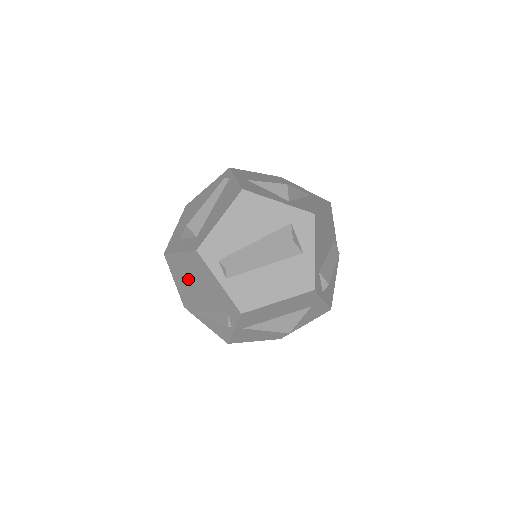
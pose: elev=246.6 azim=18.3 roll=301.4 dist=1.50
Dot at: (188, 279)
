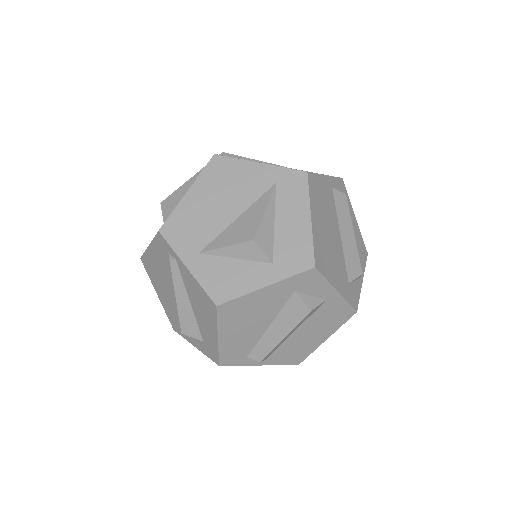
Dot at: occluded
